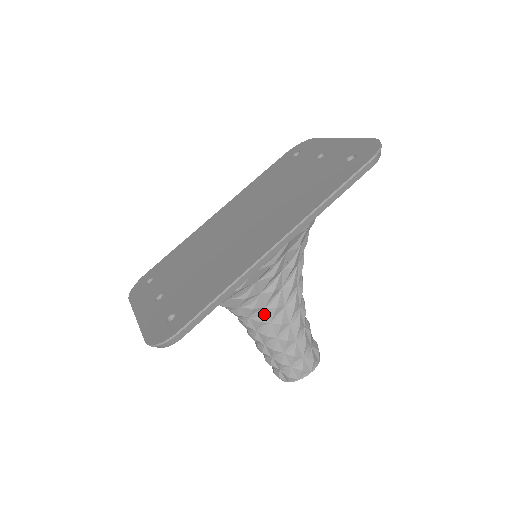
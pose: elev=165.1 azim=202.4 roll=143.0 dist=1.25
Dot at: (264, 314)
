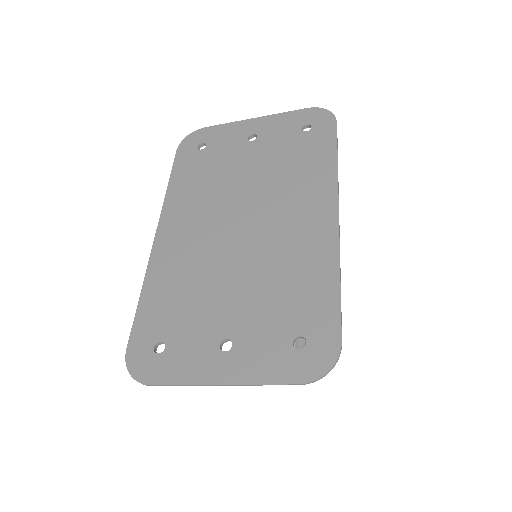
Dot at: occluded
